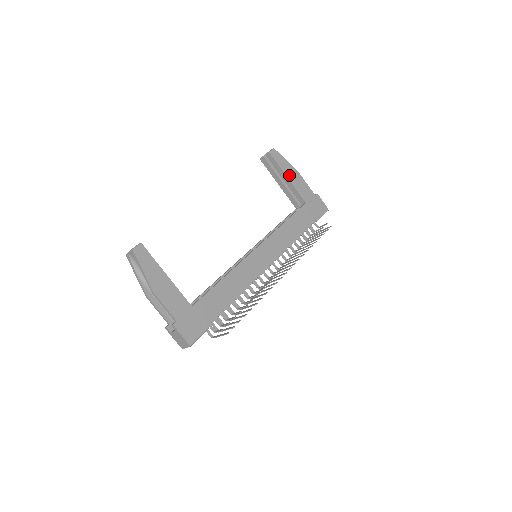
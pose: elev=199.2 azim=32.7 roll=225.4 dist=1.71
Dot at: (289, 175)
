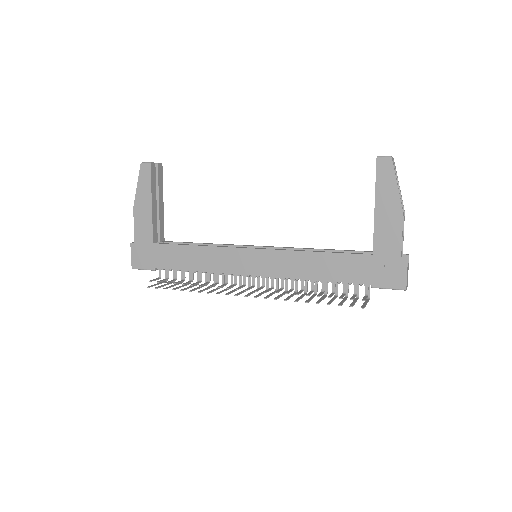
Dot at: (381, 205)
